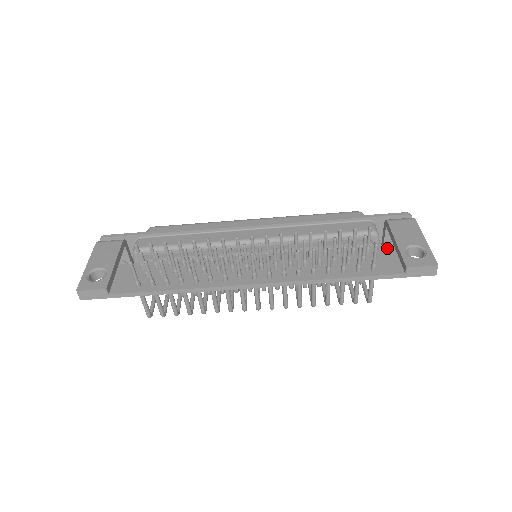
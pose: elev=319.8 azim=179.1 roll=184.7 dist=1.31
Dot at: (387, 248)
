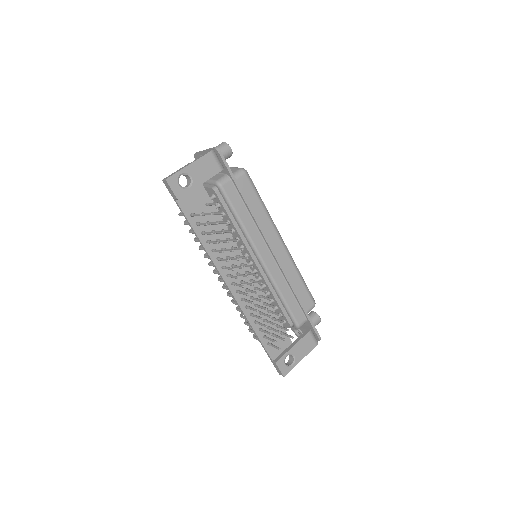
Dot at: (288, 341)
